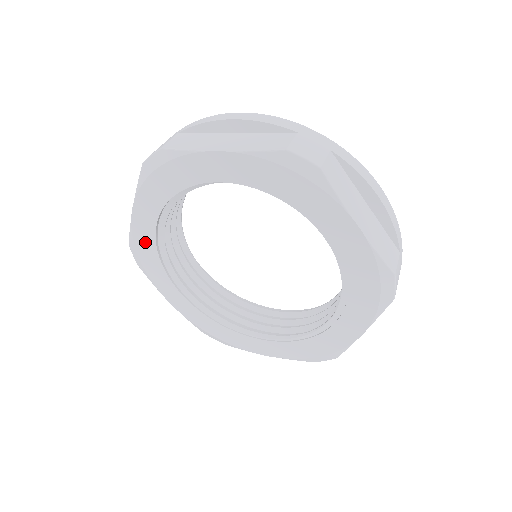
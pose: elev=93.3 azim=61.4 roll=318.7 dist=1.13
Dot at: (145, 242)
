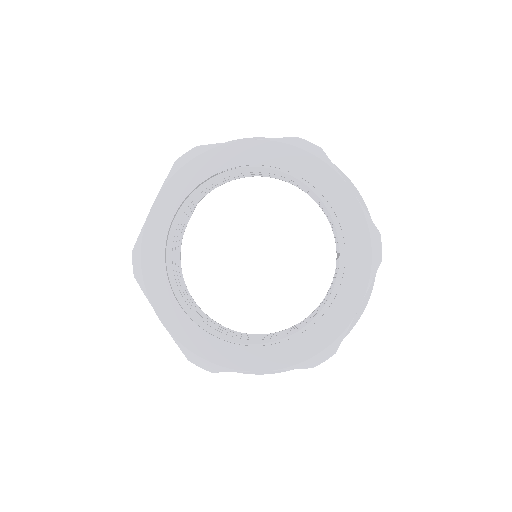
Dot at: (154, 241)
